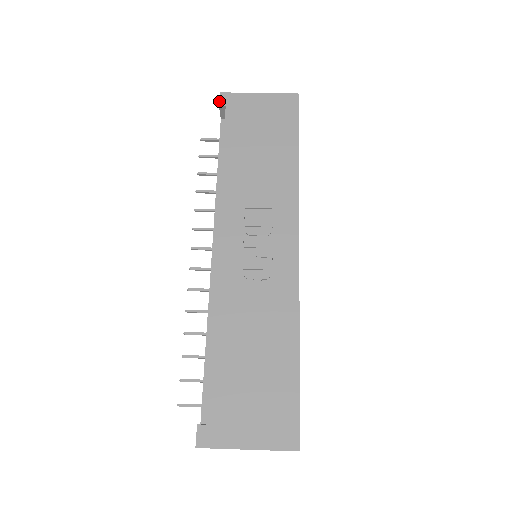
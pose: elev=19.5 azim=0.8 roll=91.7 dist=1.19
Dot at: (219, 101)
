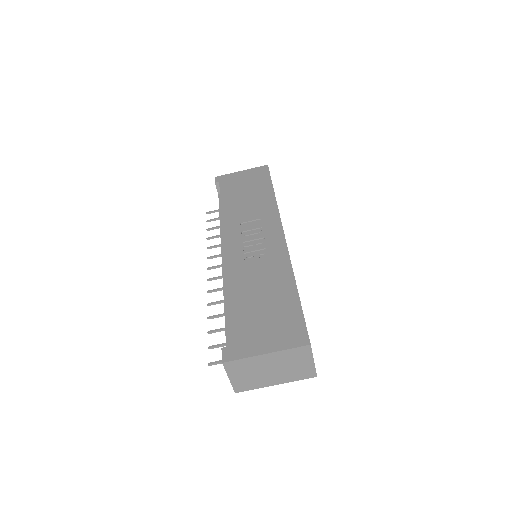
Dot at: occluded
